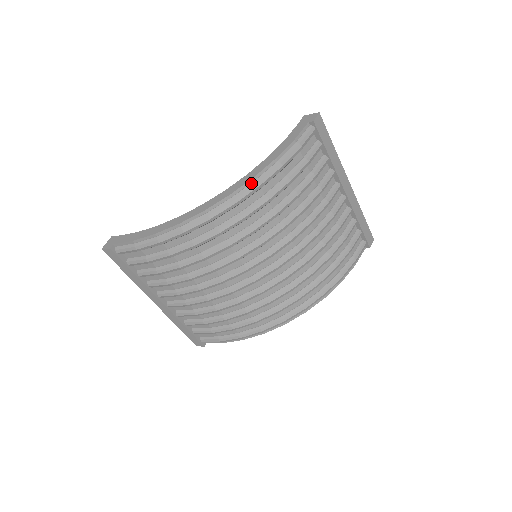
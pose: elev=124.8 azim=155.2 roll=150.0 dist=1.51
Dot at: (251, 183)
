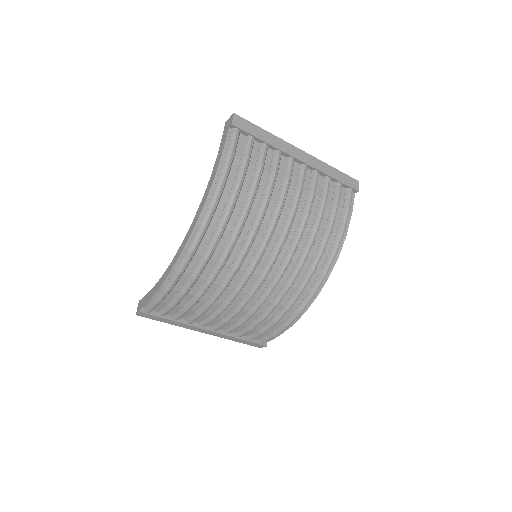
Dot at: (206, 206)
